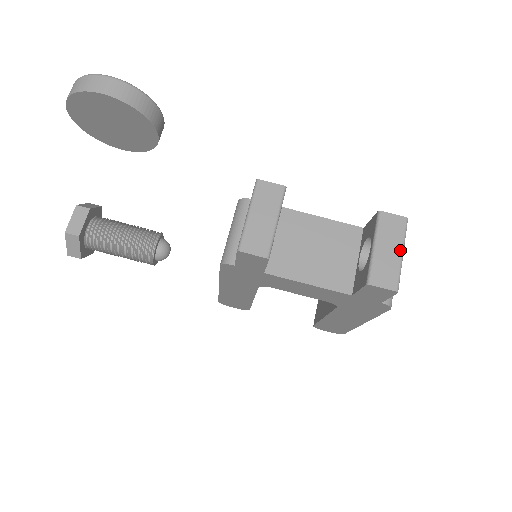
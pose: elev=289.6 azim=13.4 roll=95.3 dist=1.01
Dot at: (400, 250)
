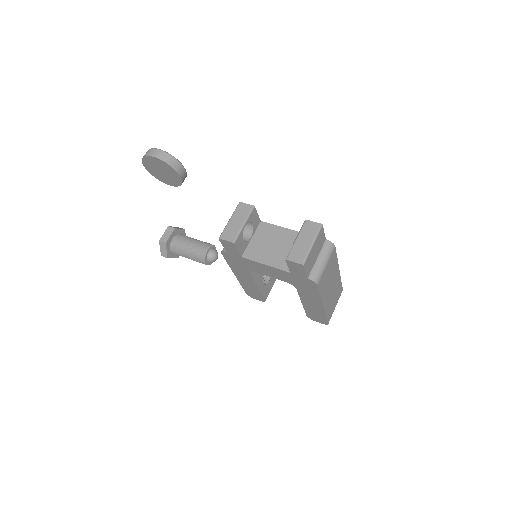
Dot at: (311, 242)
